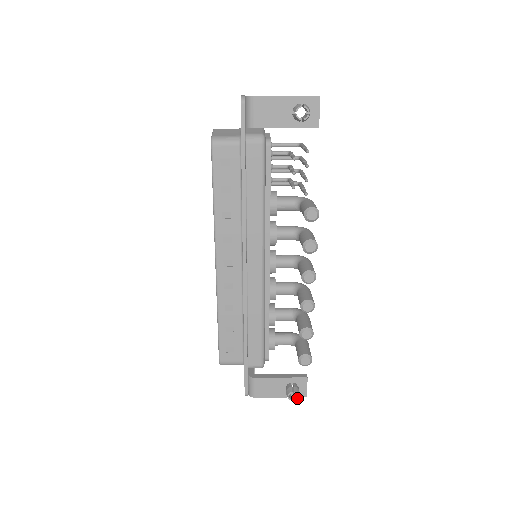
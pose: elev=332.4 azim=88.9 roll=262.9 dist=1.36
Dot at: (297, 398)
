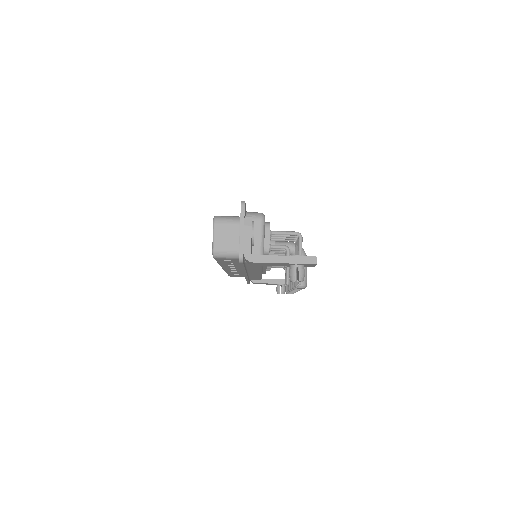
Dot at: occluded
